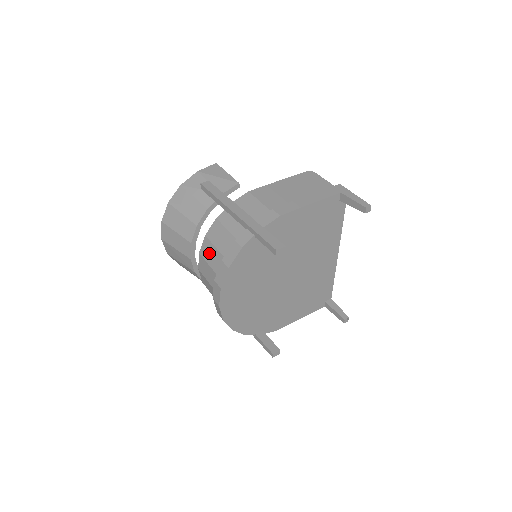
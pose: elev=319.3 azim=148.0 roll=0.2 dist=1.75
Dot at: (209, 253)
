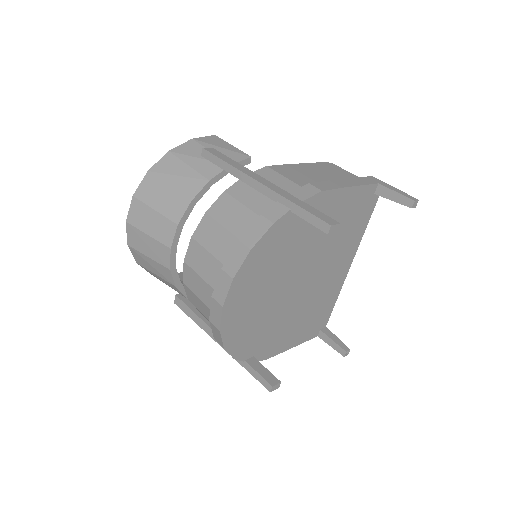
Dot at: (211, 235)
